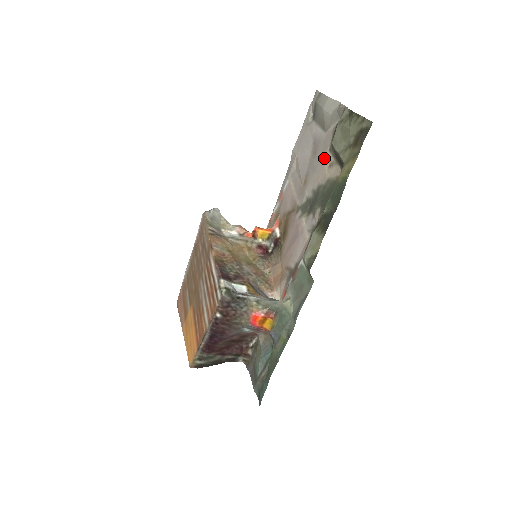
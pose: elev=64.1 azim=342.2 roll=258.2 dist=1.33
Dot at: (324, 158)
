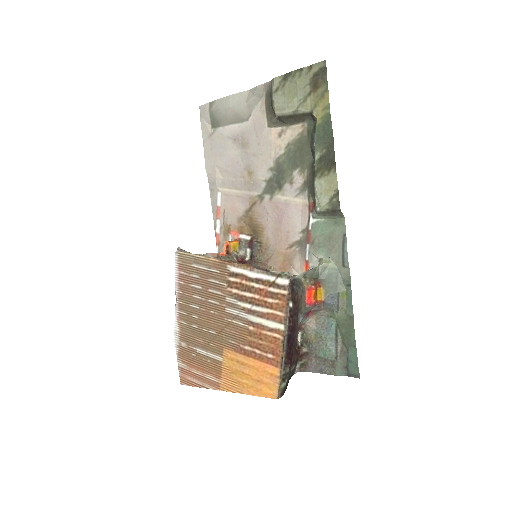
Dot at: (266, 136)
